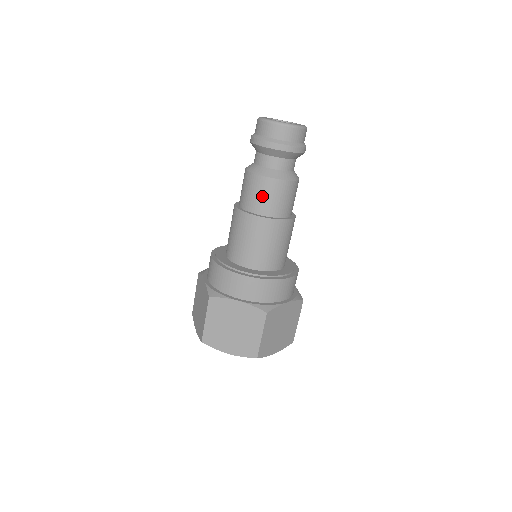
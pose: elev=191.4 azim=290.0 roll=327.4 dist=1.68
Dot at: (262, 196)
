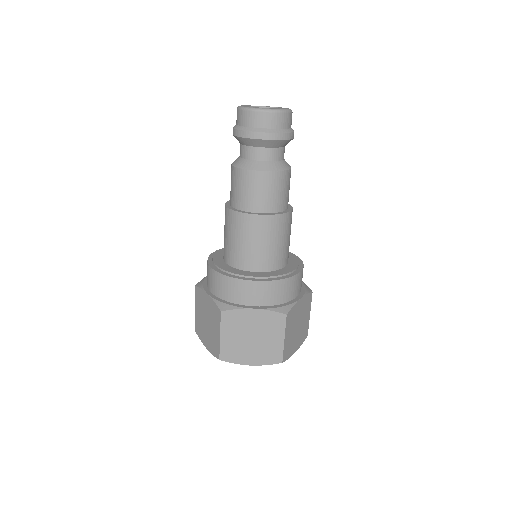
Dot at: (259, 192)
